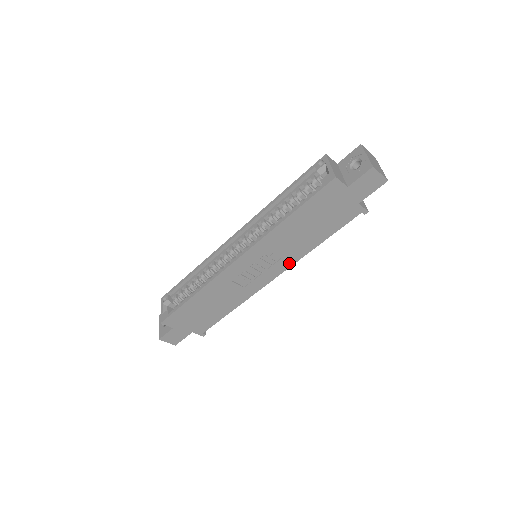
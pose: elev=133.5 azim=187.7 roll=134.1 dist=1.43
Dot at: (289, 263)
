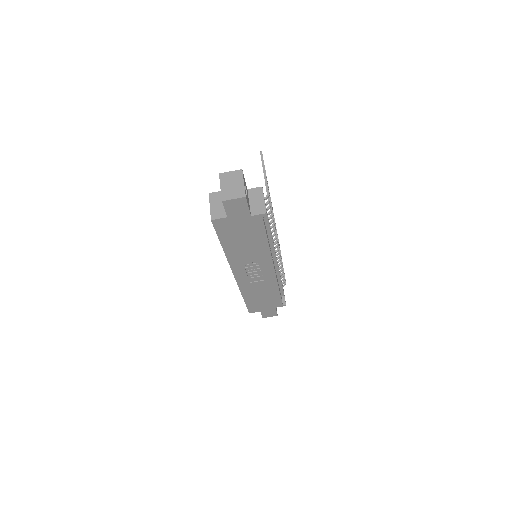
Dot at: (268, 259)
